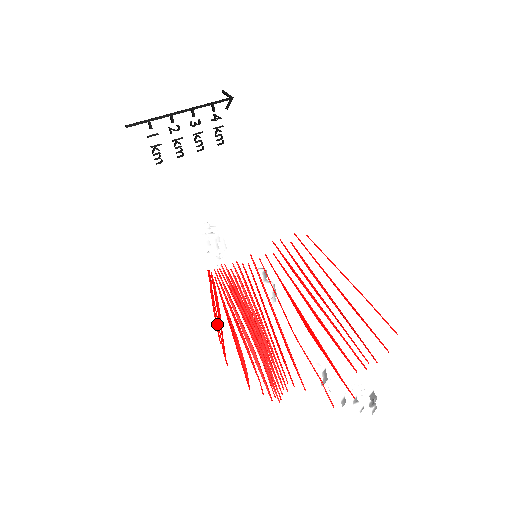
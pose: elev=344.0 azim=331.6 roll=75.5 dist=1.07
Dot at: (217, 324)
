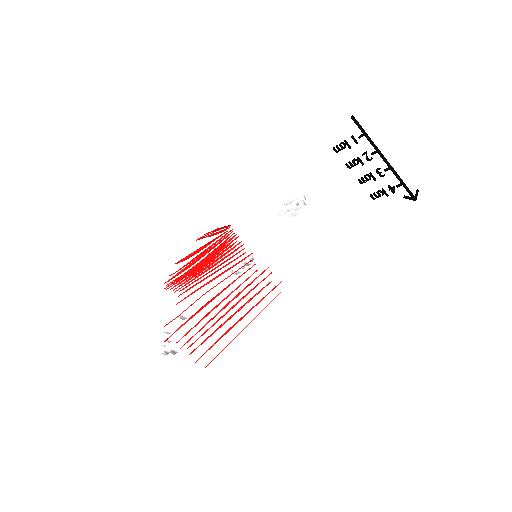
Dot at: (212, 232)
